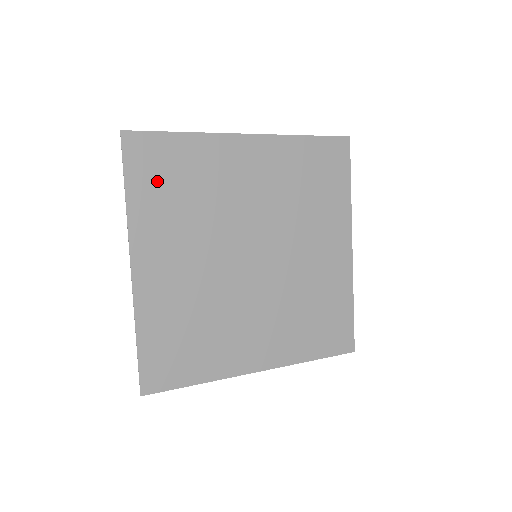
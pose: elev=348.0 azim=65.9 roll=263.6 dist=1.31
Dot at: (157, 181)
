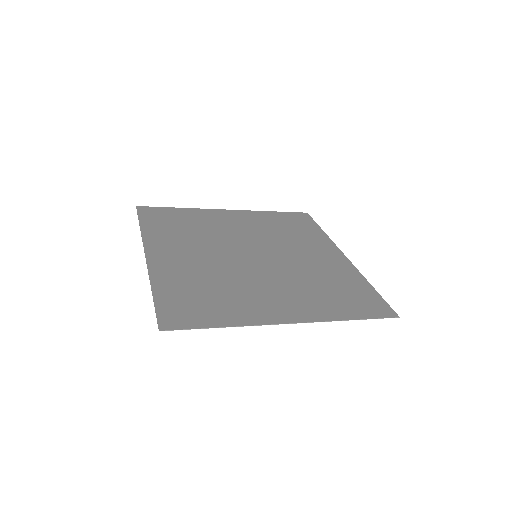
Dot at: (164, 223)
